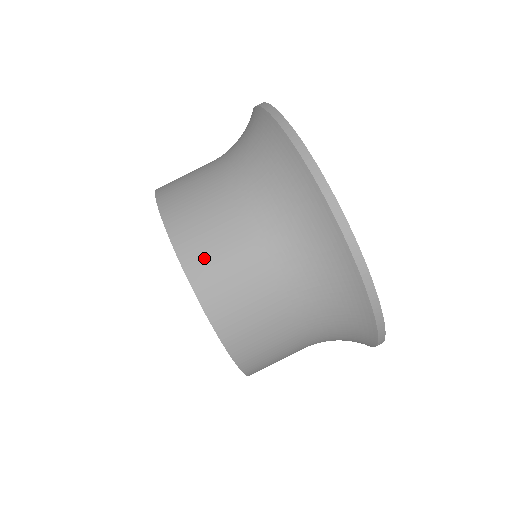
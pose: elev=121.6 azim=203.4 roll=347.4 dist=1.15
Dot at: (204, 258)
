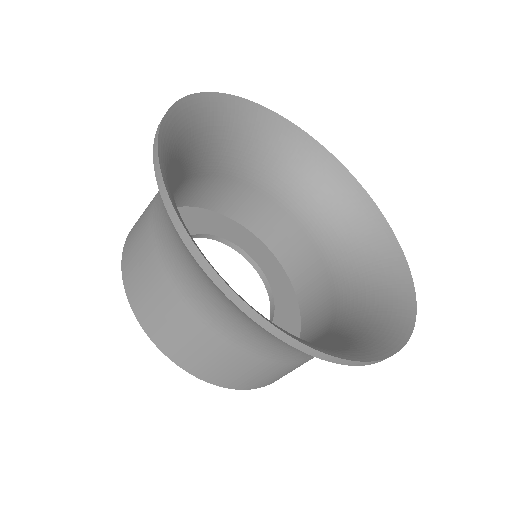
Dot at: (133, 275)
